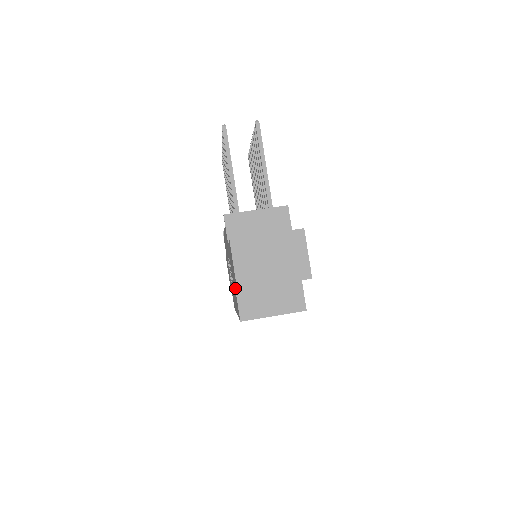
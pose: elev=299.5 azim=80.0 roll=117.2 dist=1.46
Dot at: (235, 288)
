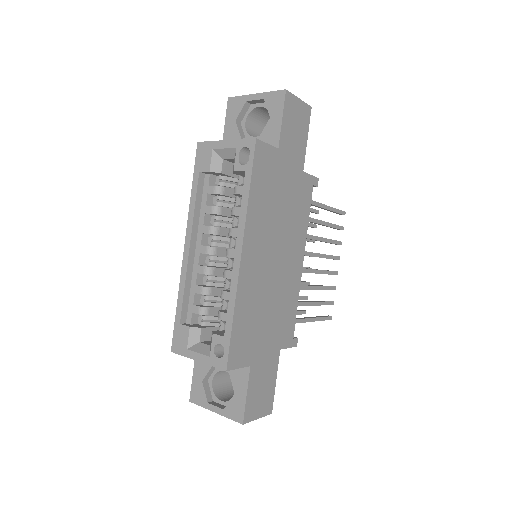
Dot at: occluded
